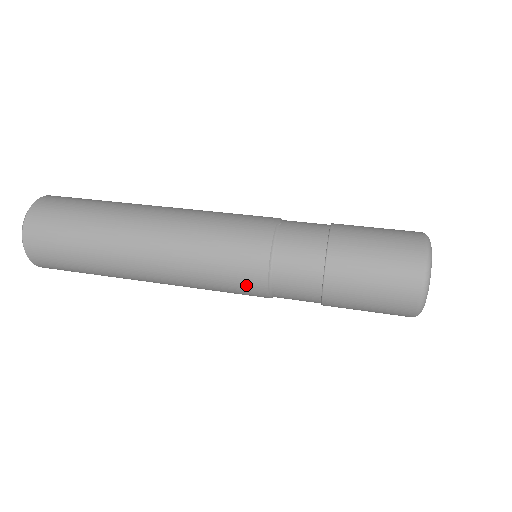
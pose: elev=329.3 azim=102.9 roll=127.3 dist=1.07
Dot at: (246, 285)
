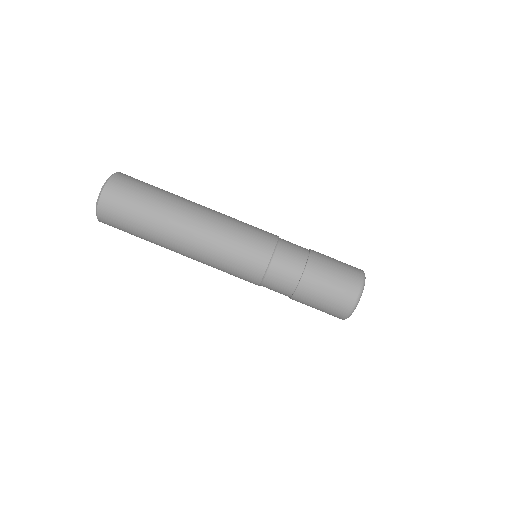
Dot at: occluded
